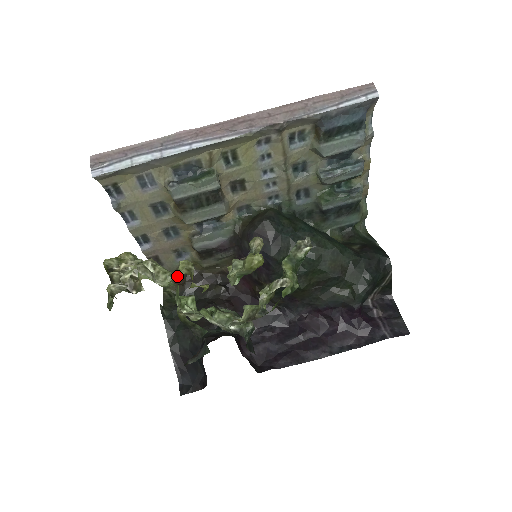
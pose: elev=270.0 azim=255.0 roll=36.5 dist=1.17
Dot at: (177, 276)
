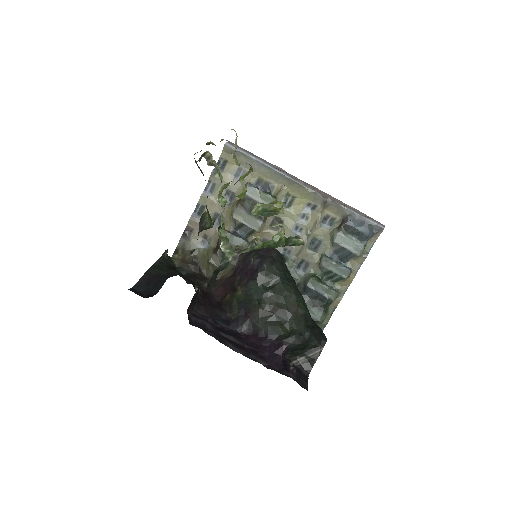
Dot at: (188, 255)
